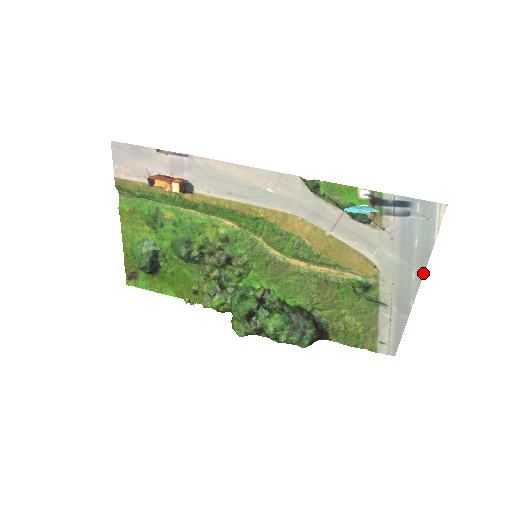
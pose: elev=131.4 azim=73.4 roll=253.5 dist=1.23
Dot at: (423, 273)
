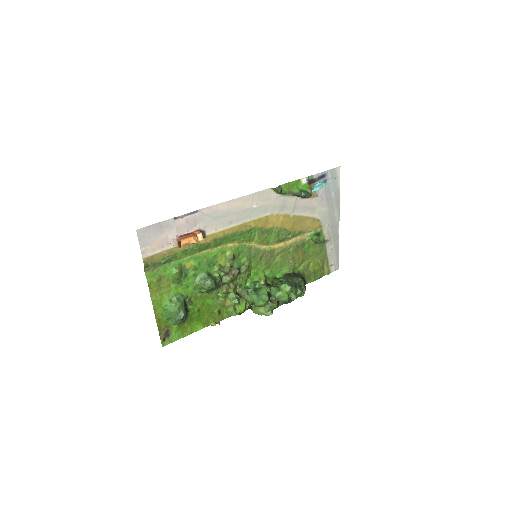
Dot at: (339, 210)
